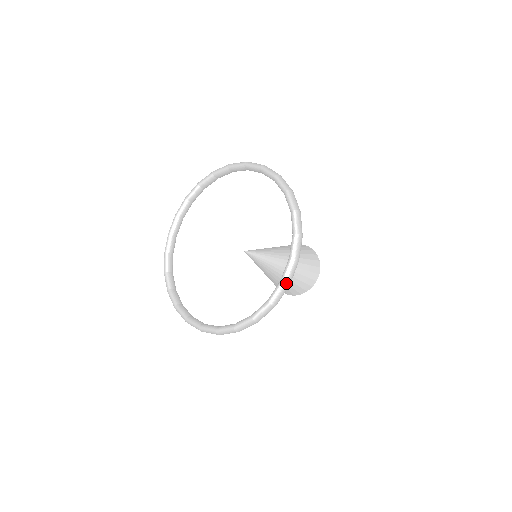
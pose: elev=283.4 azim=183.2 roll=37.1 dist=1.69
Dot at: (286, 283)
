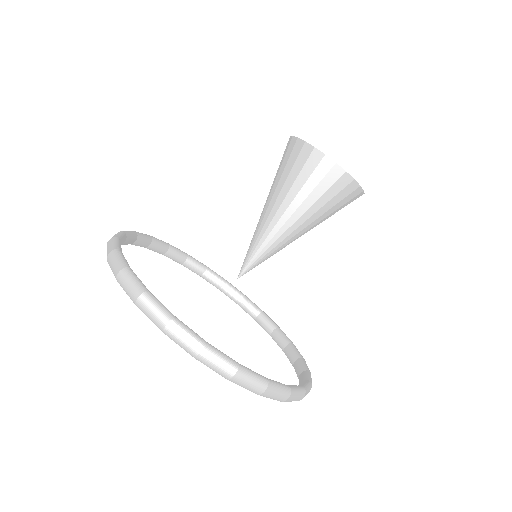
Dot at: (283, 401)
